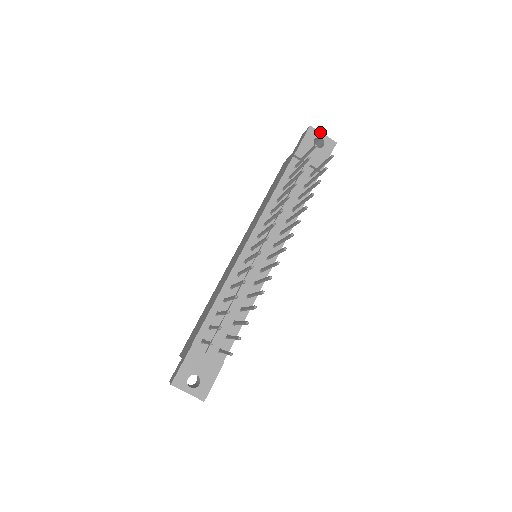
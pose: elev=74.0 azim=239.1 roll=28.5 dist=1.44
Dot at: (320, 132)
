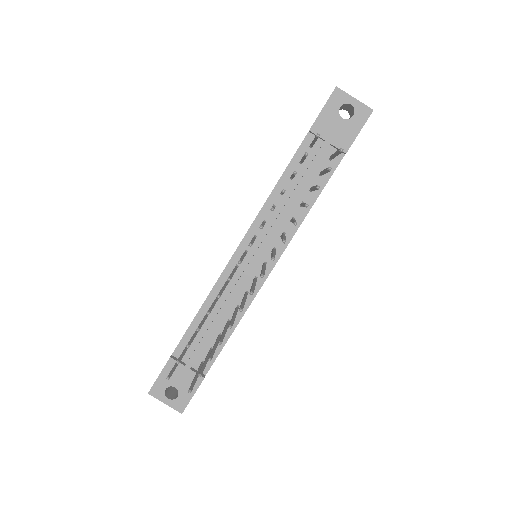
Dot at: (350, 95)
